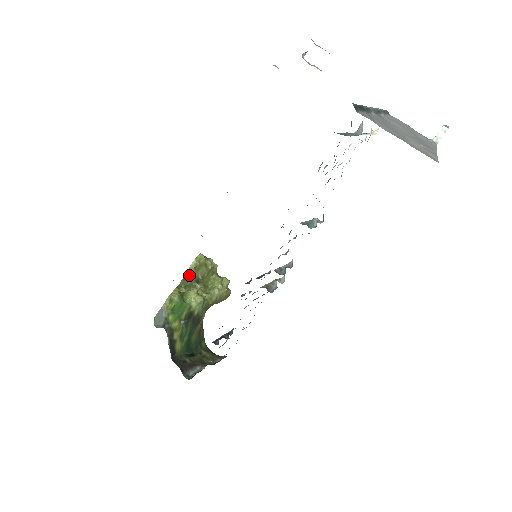
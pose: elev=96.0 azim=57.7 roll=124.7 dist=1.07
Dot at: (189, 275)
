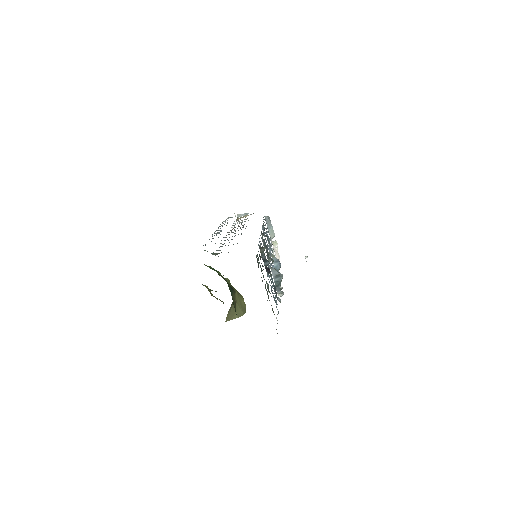
Dot at: (206, 287)
